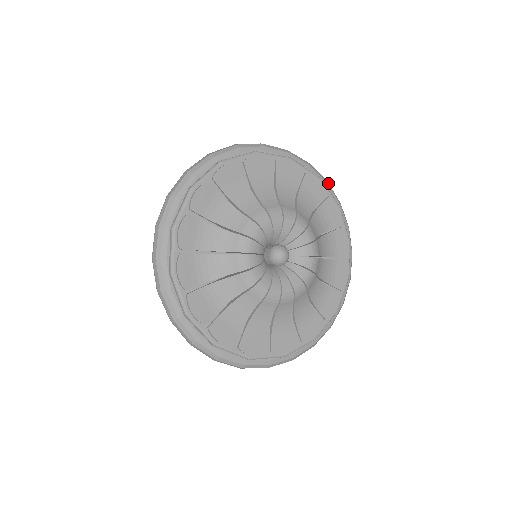
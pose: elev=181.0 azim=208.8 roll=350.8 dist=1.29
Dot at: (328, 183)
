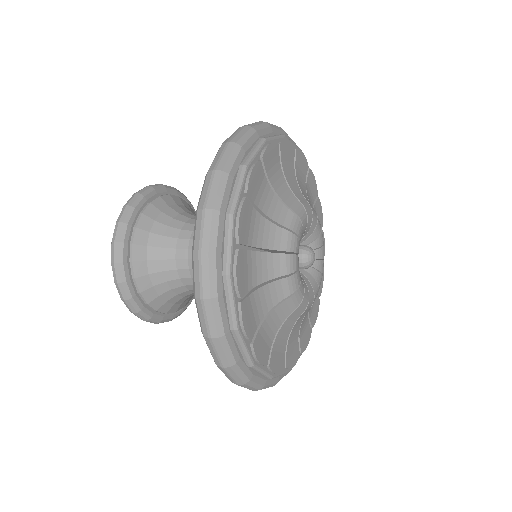
Dot at: (282, 129)
